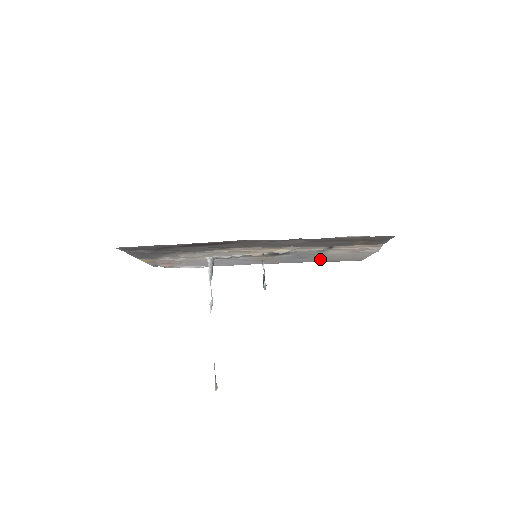
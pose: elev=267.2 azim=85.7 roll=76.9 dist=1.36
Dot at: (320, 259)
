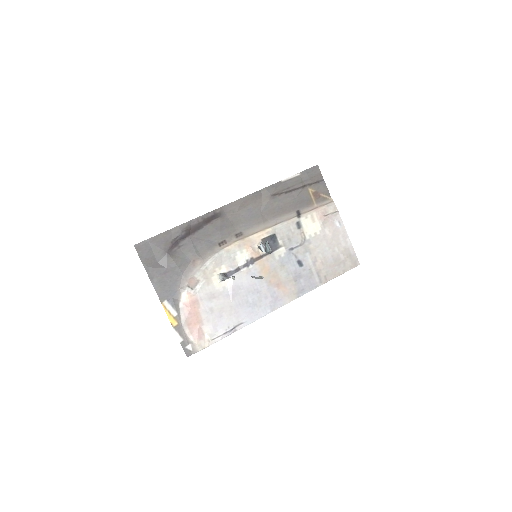
Dot at: (321, 267)
